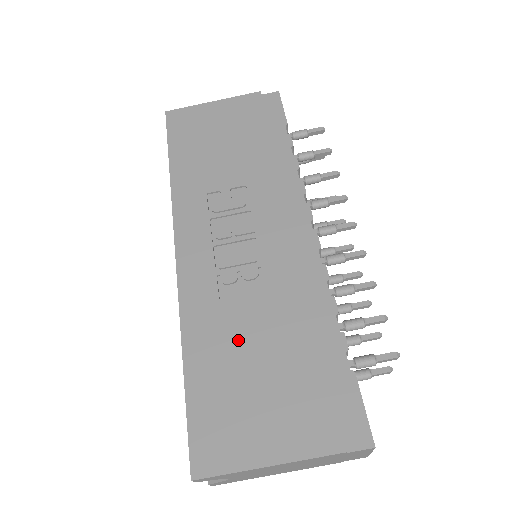
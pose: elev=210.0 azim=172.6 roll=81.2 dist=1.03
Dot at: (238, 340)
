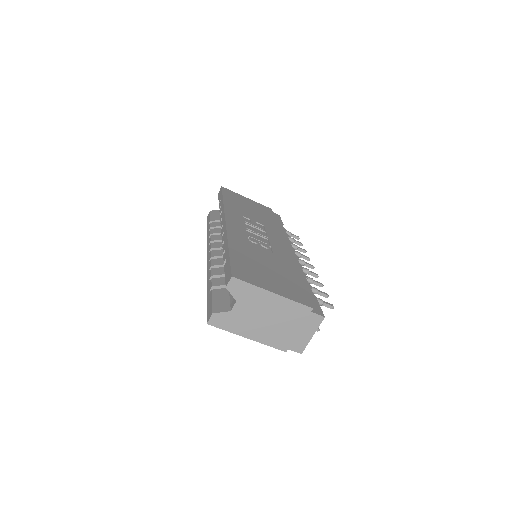
Dot at: (259, 257)
